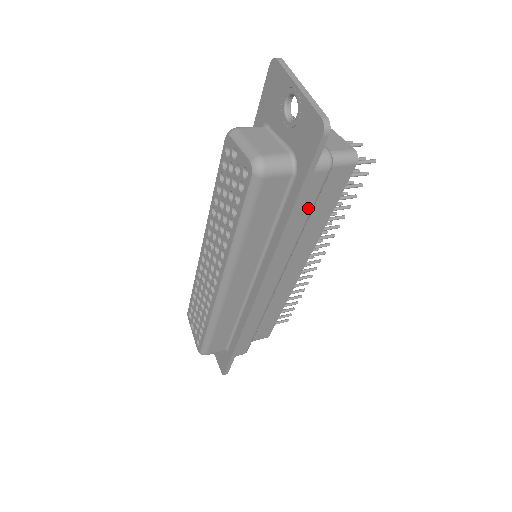
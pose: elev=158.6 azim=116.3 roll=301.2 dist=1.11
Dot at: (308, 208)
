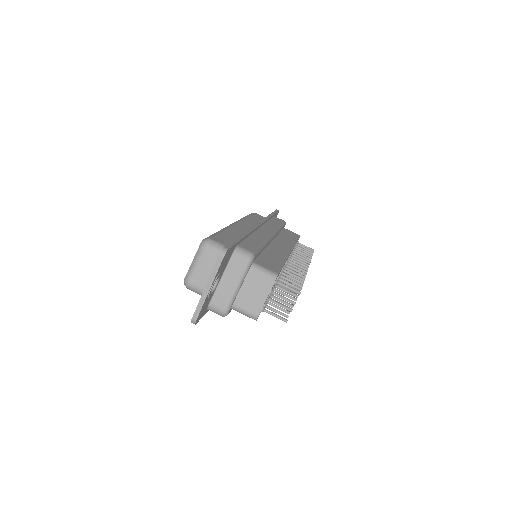
Dot at: occluded
